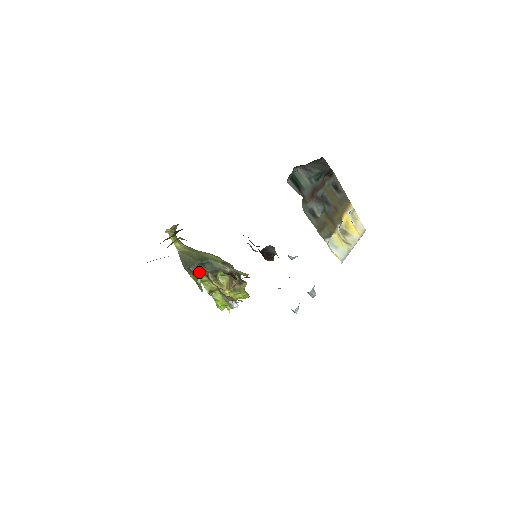
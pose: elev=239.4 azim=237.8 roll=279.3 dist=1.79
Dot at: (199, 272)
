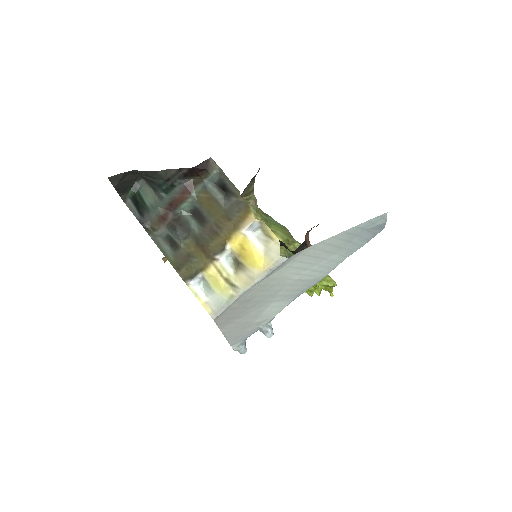
Dot at: occluded
